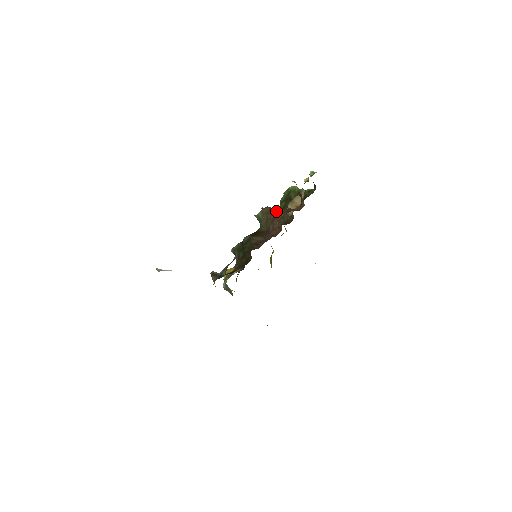
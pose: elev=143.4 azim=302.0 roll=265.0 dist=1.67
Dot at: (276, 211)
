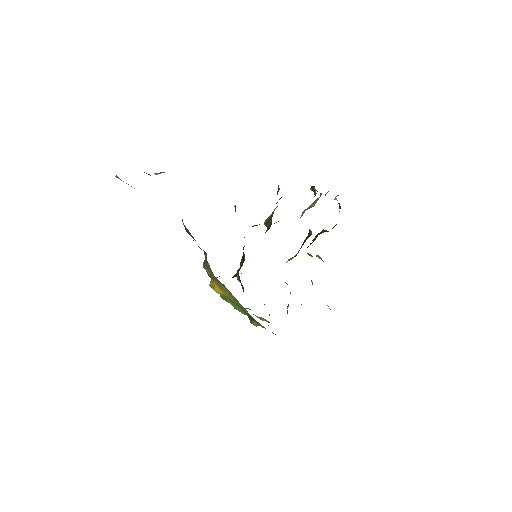
Dot at: occluded
